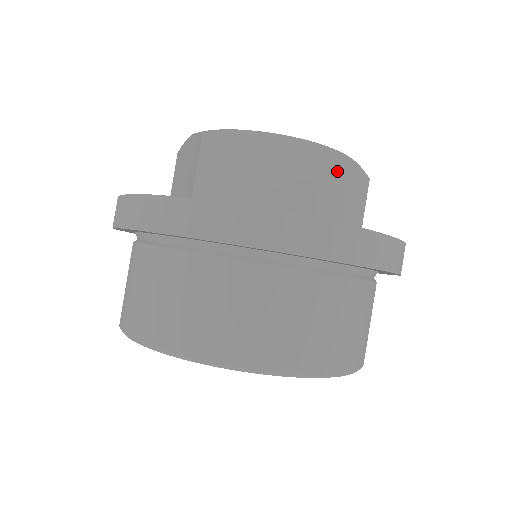
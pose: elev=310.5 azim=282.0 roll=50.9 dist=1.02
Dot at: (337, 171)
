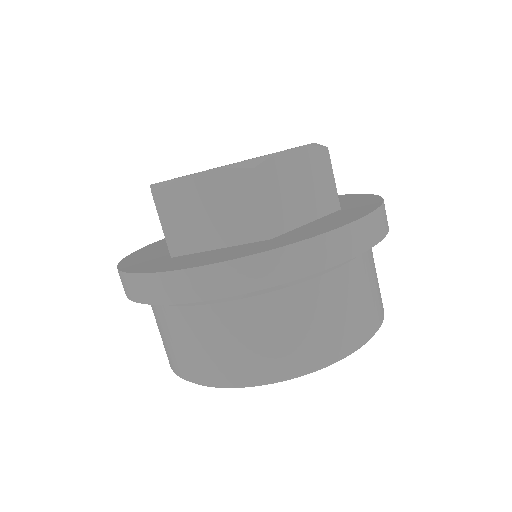
Dot at: occluded
